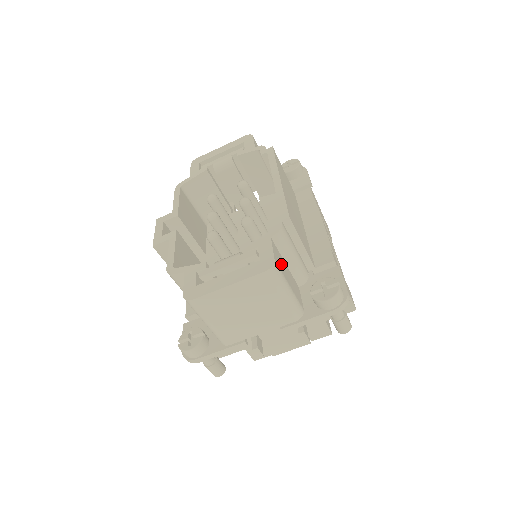
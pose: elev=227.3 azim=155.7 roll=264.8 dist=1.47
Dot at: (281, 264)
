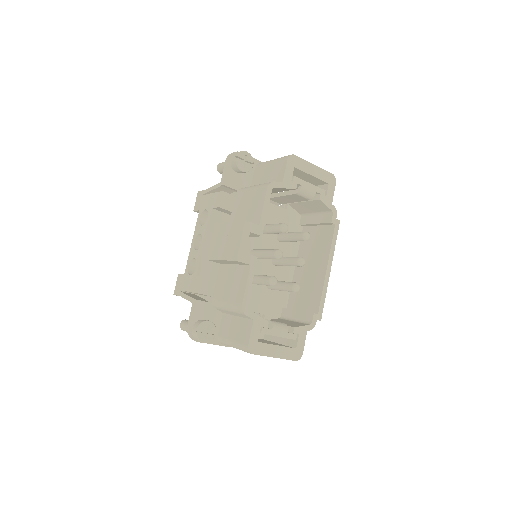
Dot at: occluded
